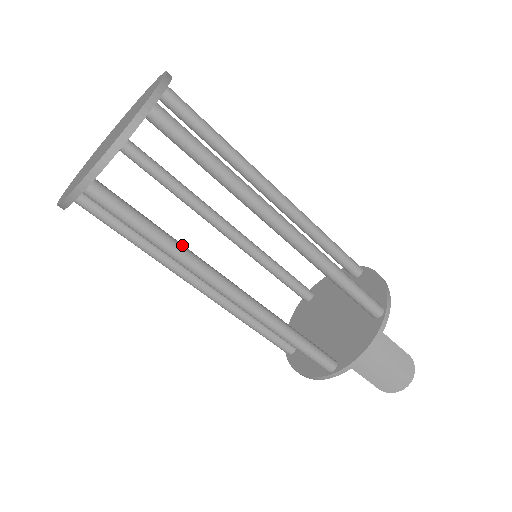
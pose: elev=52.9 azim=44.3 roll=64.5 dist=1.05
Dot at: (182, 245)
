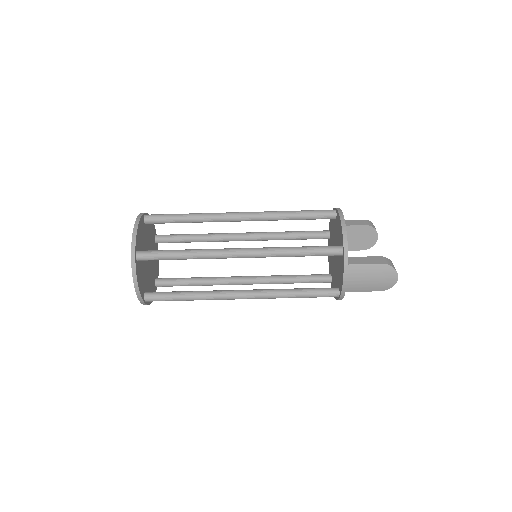
Dot at: (201, 292)
